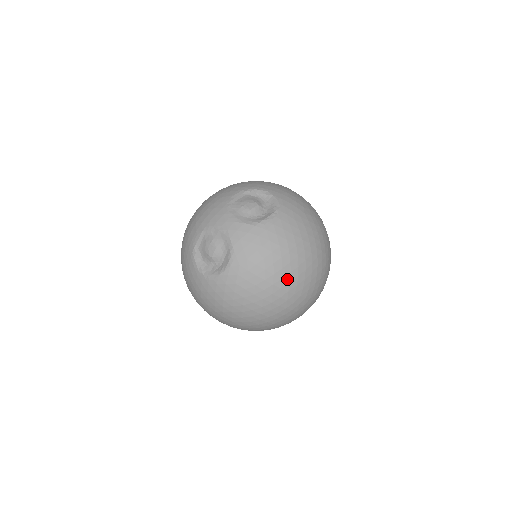
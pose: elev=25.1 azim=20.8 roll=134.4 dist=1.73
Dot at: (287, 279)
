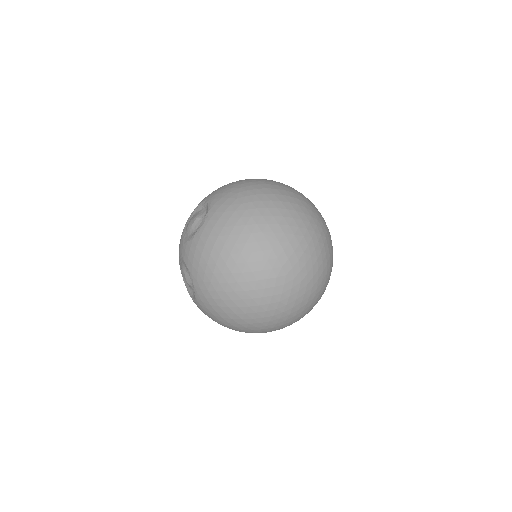
Dot at: (237, 271)
